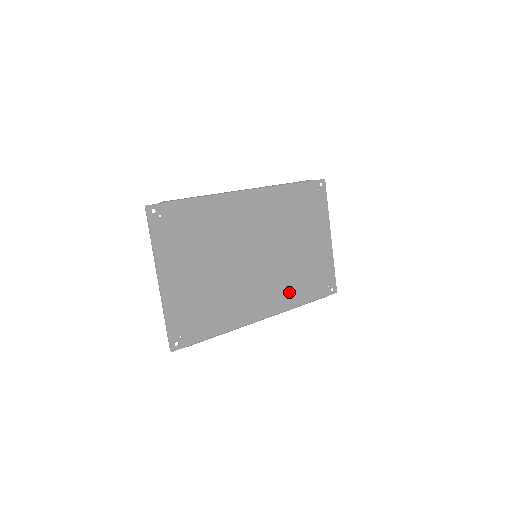
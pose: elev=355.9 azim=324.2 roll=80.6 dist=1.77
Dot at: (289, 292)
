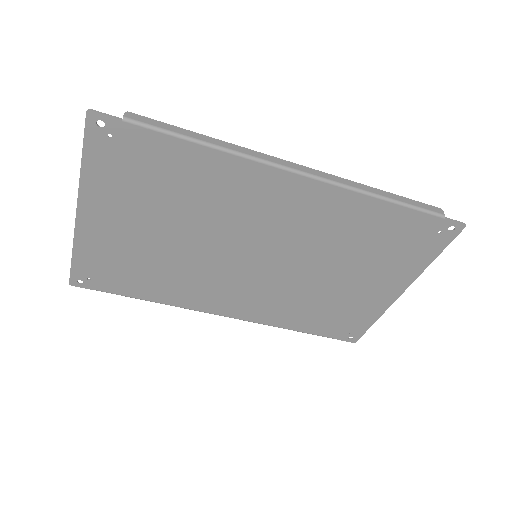
Dot at: (281, 311)
